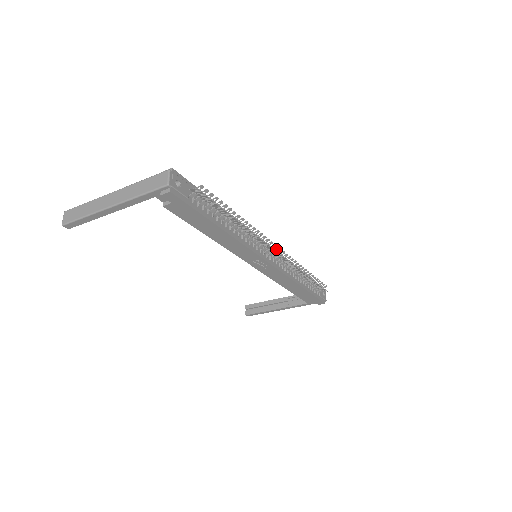
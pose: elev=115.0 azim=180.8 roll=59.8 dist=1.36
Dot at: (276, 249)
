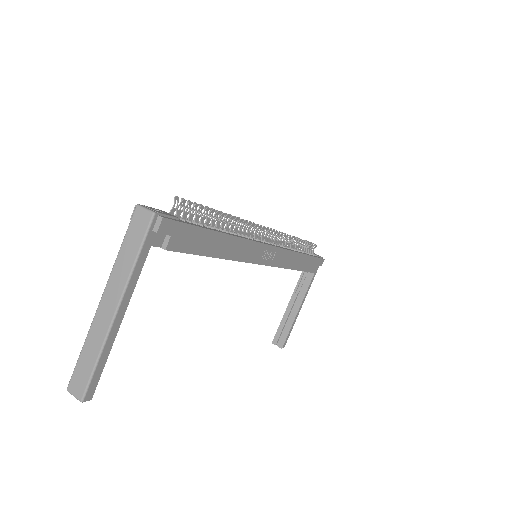
Dot at: occluded
